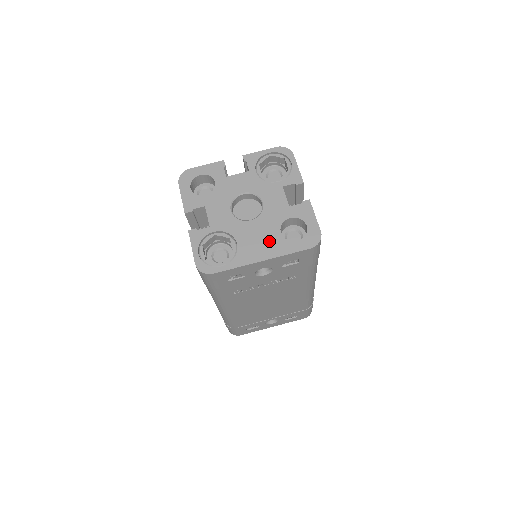
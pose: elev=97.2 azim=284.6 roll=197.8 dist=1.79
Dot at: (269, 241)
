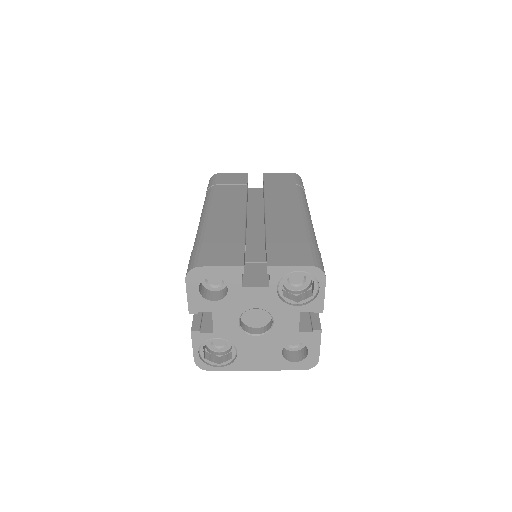
Dot at: (268, 357)
